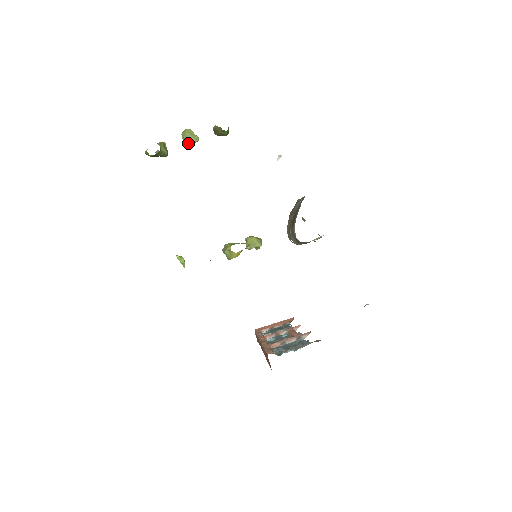
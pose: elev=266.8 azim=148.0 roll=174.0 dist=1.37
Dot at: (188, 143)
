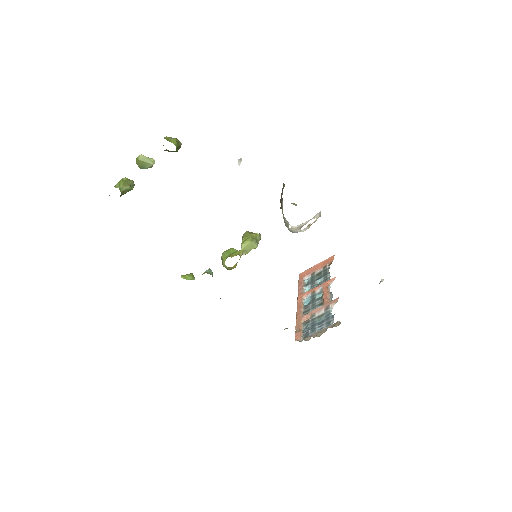
Dot at: (147, 167)
